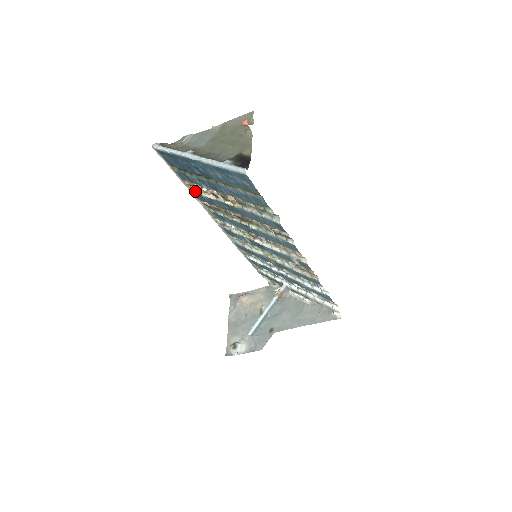
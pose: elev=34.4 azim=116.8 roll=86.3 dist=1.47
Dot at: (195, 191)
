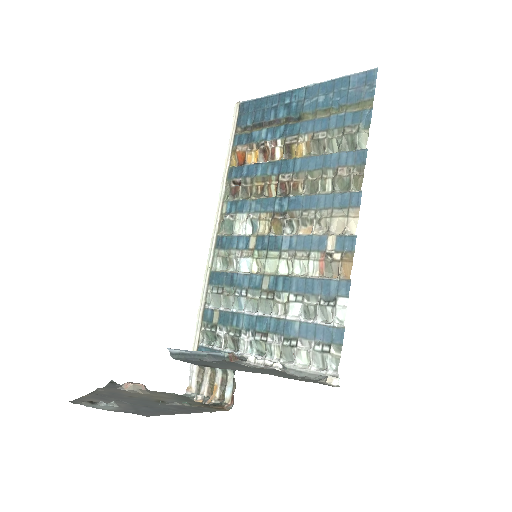
Dot at: (235, 166)
